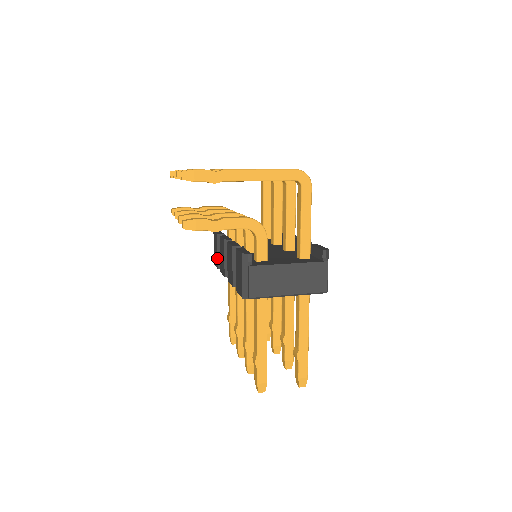
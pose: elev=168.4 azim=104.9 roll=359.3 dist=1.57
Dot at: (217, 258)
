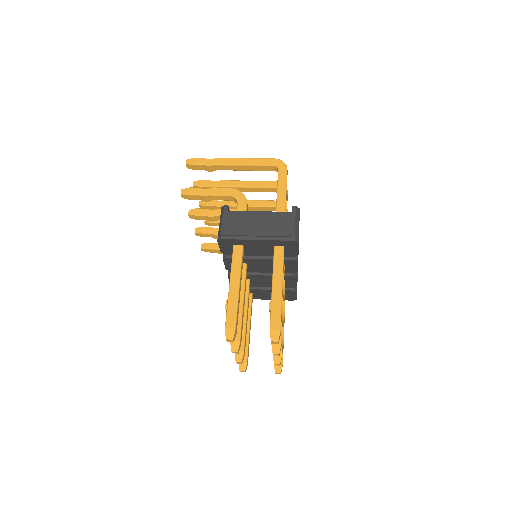
Dot at: occluded
